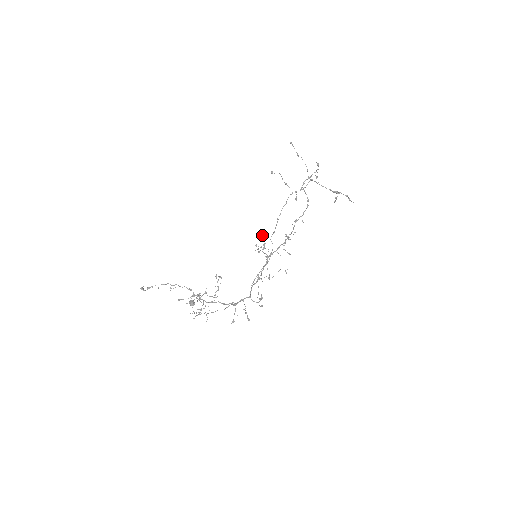
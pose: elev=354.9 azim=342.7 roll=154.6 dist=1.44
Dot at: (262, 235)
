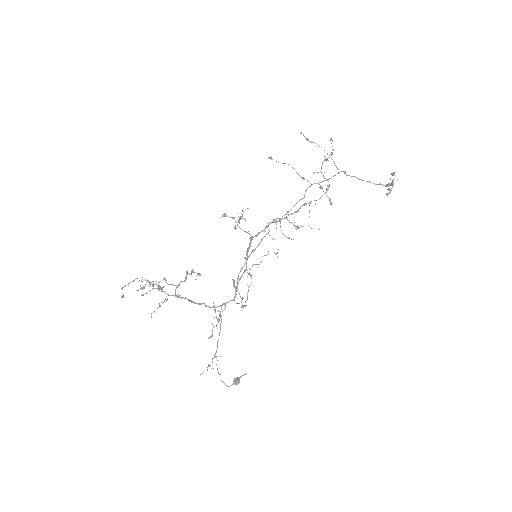
Dot at: (242, 211)
